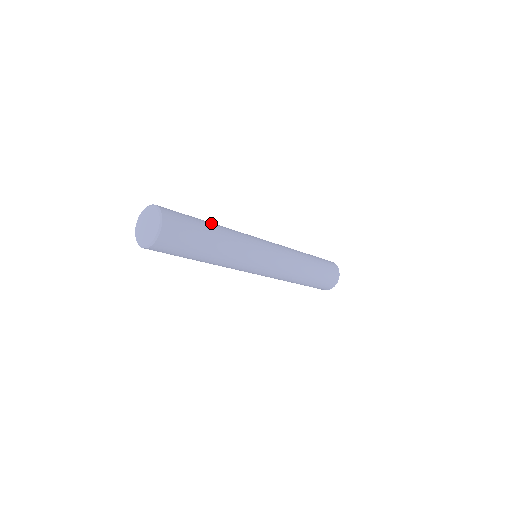
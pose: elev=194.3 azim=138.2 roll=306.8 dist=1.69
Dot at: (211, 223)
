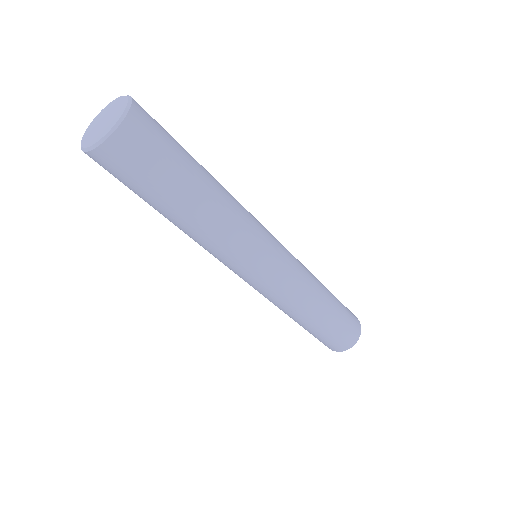
Dot at: occluded
